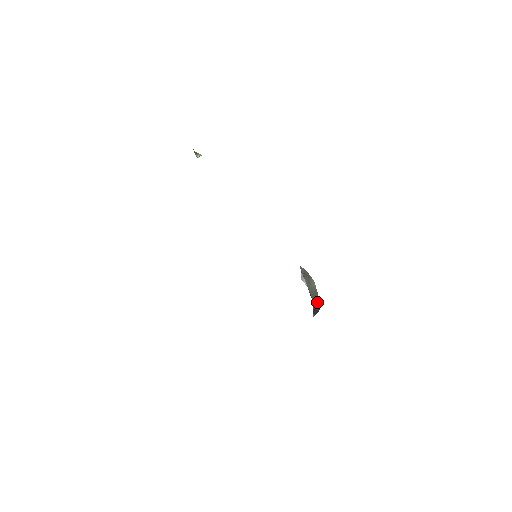
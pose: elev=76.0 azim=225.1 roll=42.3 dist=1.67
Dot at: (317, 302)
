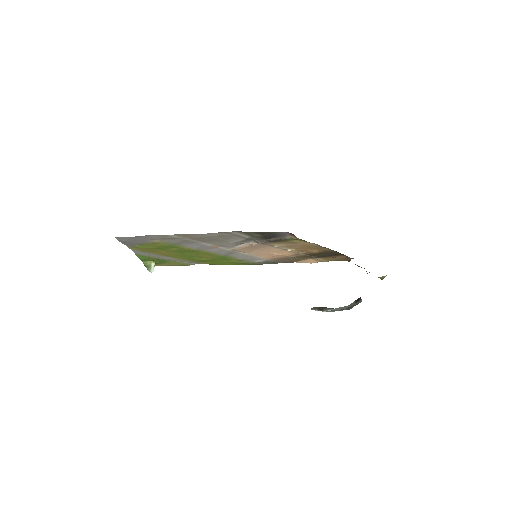
Dot at: occluded
